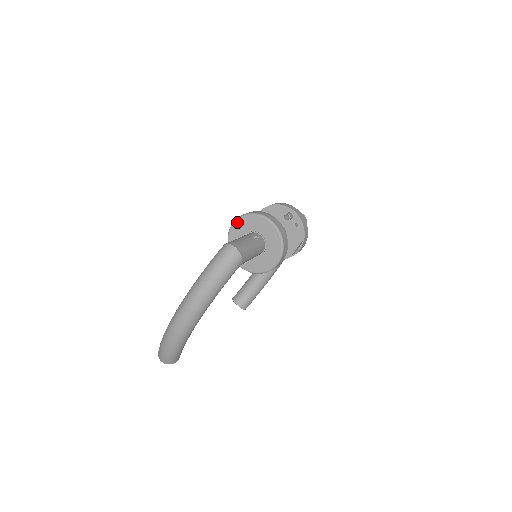
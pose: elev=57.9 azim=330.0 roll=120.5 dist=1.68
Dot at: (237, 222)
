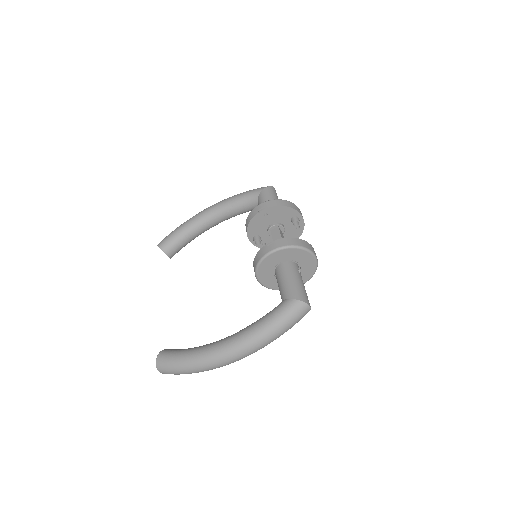
Dot at: (281, 251)
